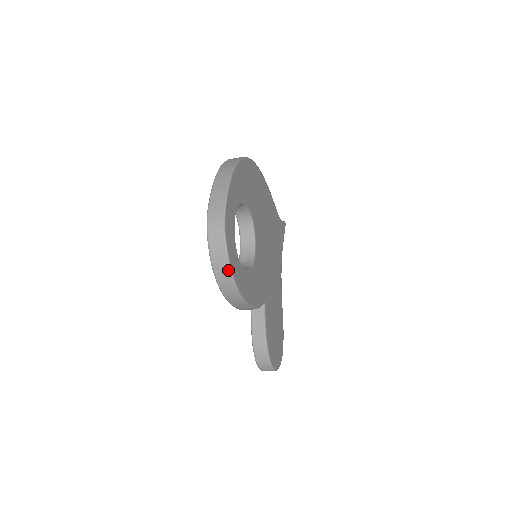
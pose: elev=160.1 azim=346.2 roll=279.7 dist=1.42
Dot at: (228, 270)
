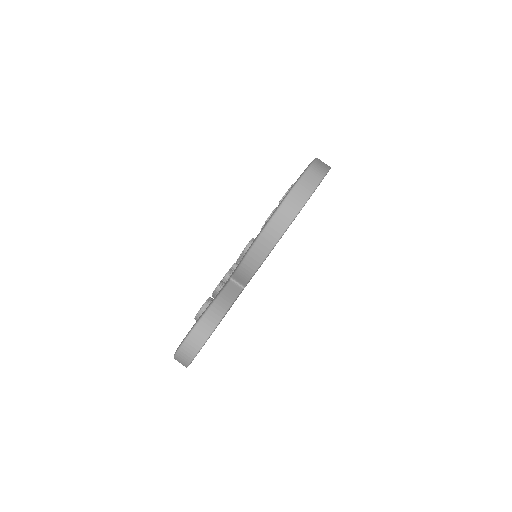
Dot at: (303, 201)
